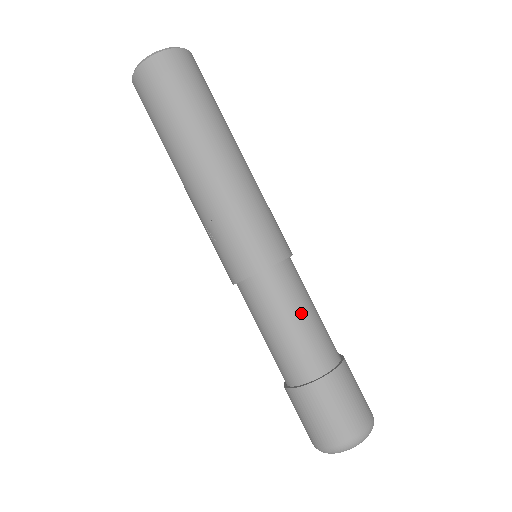
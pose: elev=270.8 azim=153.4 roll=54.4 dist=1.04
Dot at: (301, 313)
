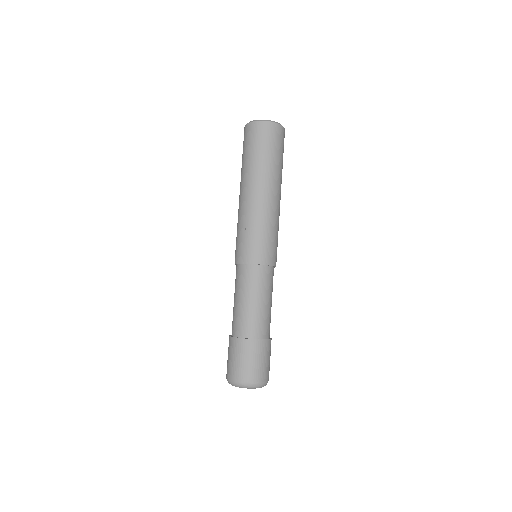
Dot at: (270, 299)
